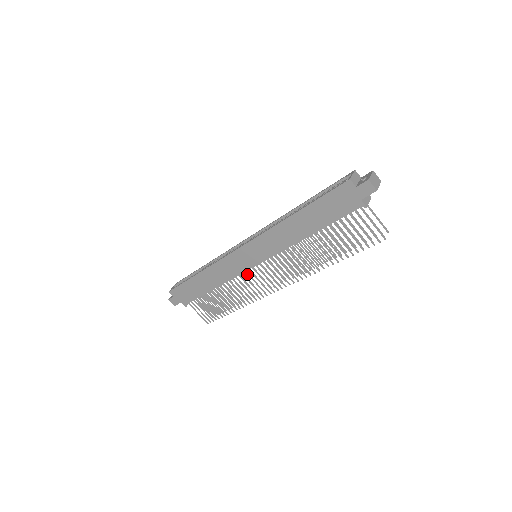
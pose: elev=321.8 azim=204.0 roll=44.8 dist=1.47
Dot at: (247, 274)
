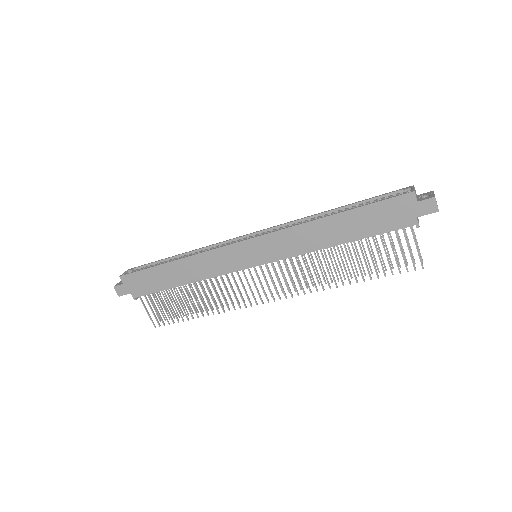
Dot at: occluded
